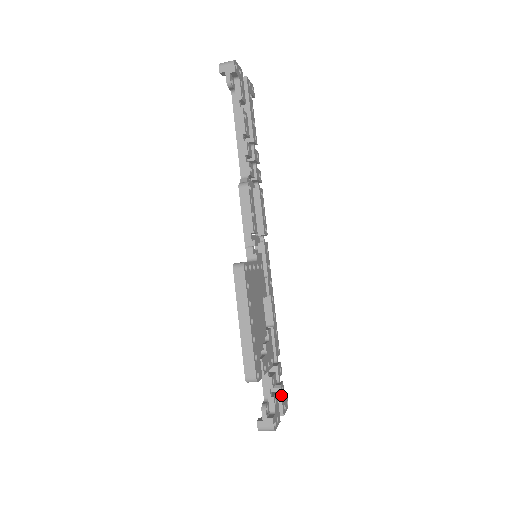
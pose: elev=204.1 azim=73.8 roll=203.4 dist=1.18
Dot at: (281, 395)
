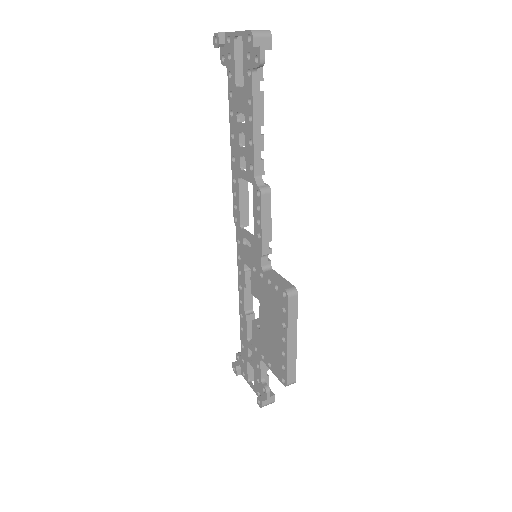
Dot at: occluded
